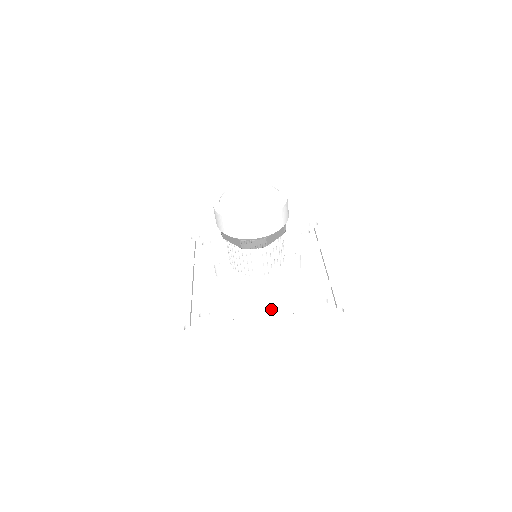
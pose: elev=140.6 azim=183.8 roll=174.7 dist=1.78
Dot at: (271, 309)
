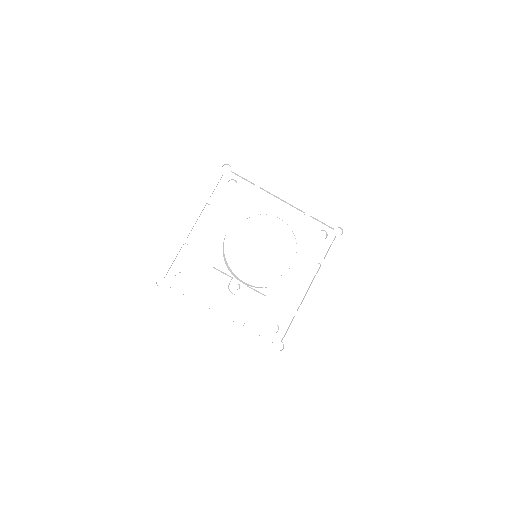
Dot at: (304, 276)
